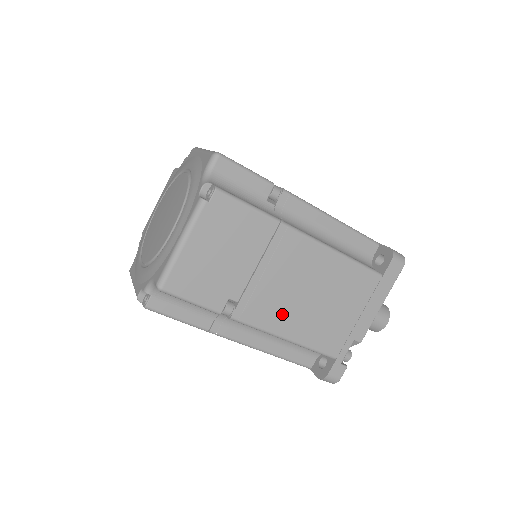
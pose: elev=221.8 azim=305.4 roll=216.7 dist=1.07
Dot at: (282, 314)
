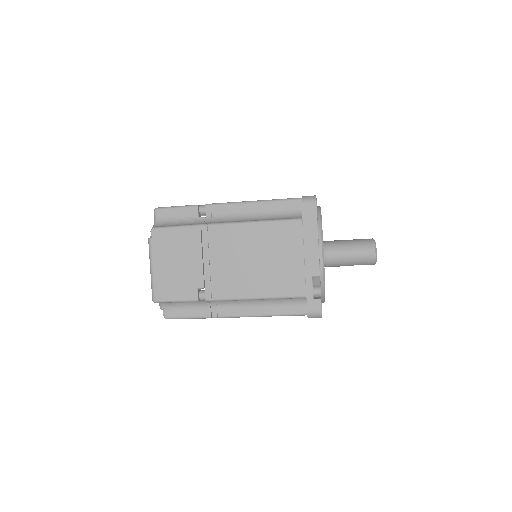
Dot at: (240, 282)
